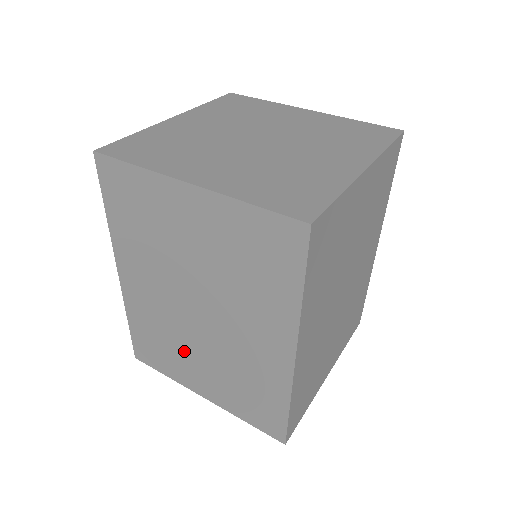
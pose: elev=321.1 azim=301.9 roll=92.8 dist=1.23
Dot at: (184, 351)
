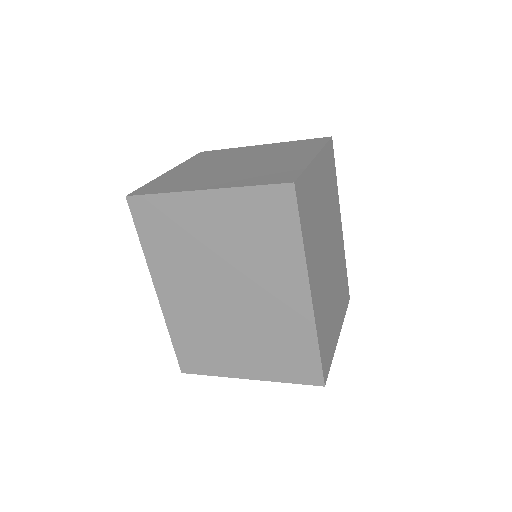
Dot at: (224, 340)
